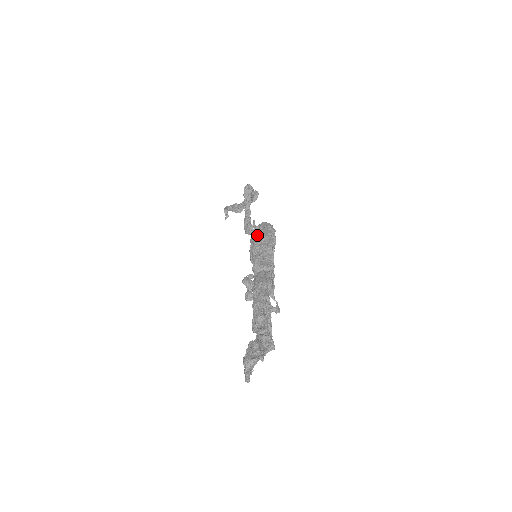
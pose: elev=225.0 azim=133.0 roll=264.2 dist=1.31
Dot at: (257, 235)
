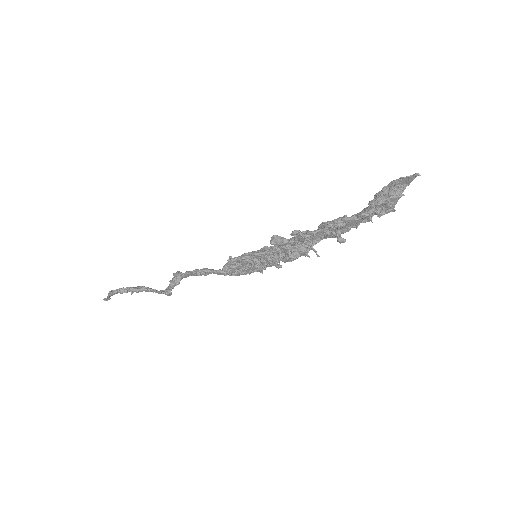
Dot at: occluded
